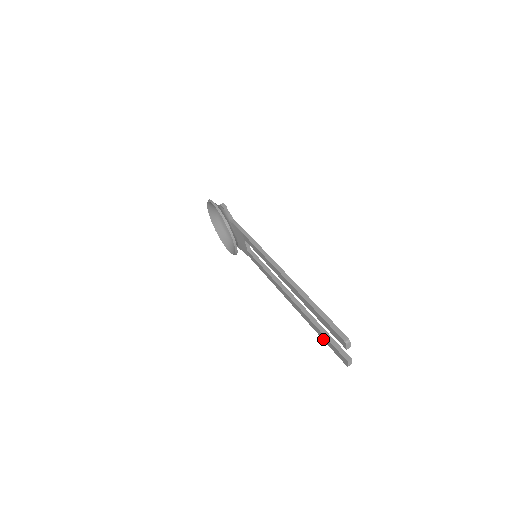
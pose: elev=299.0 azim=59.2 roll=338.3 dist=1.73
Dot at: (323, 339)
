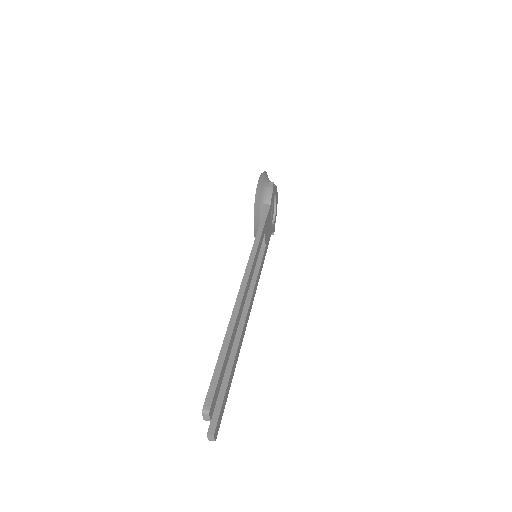
Dot at: occluded
